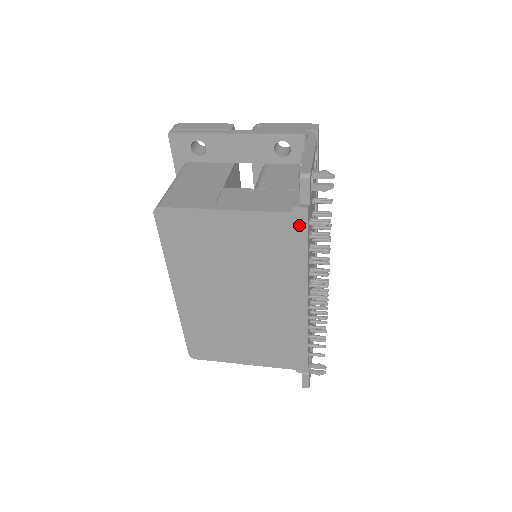
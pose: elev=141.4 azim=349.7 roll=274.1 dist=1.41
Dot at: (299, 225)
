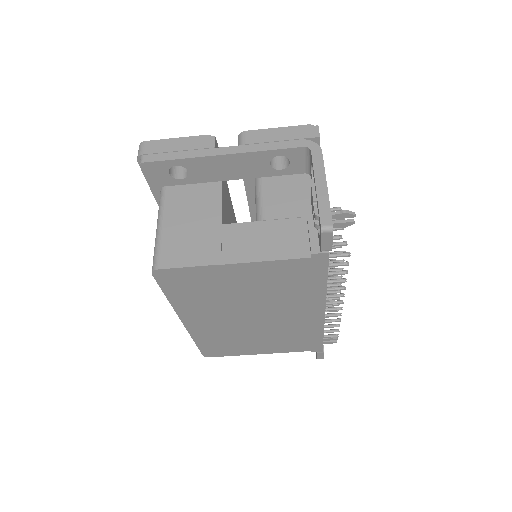
Dot at: (319, 265)
